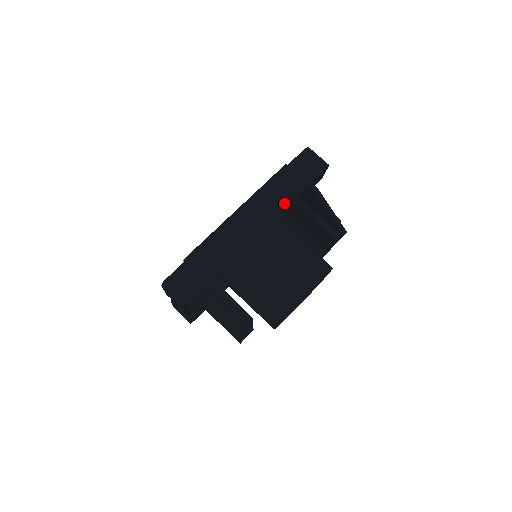
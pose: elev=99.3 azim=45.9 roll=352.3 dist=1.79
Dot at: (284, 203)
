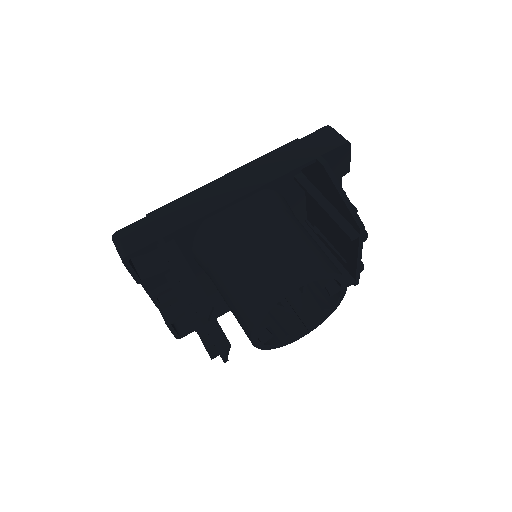
Dot at: (280, 173)
